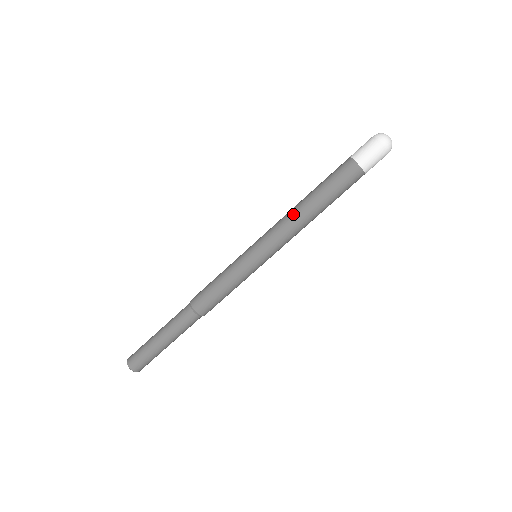
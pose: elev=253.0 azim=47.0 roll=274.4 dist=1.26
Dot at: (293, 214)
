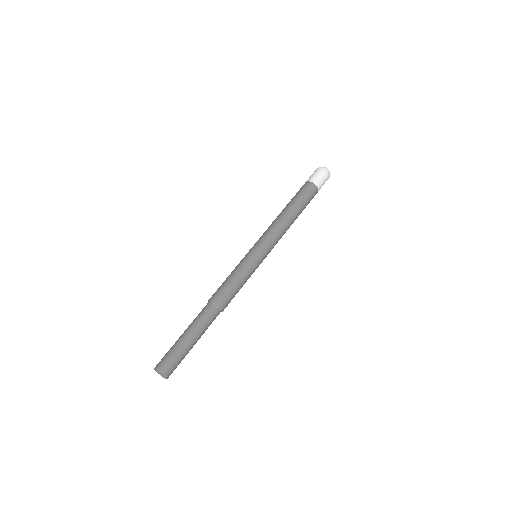
Dot at: (280, 220)
